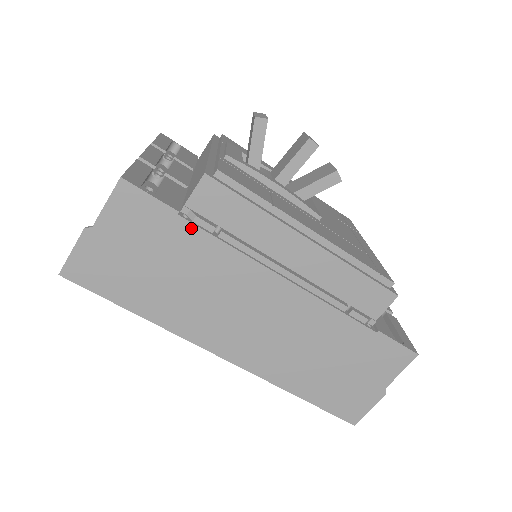
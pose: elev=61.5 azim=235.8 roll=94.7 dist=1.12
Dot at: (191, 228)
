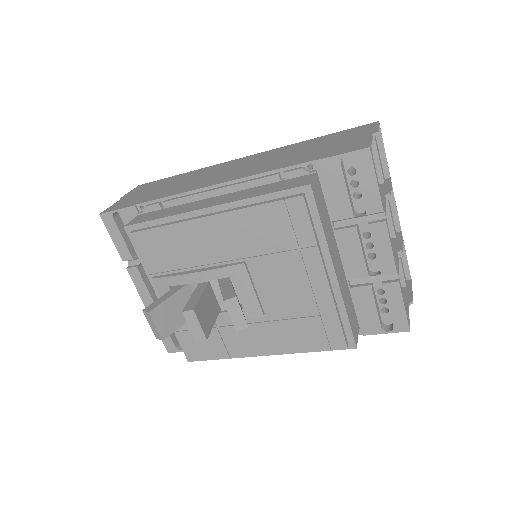
Dot at: occluded
